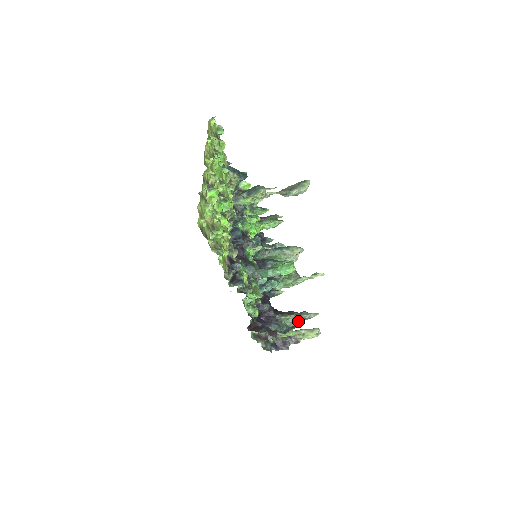
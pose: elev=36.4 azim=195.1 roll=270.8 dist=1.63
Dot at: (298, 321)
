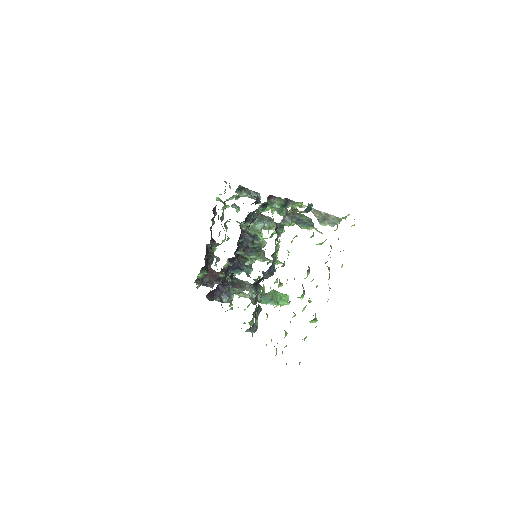
Dot at: (242, 291)
